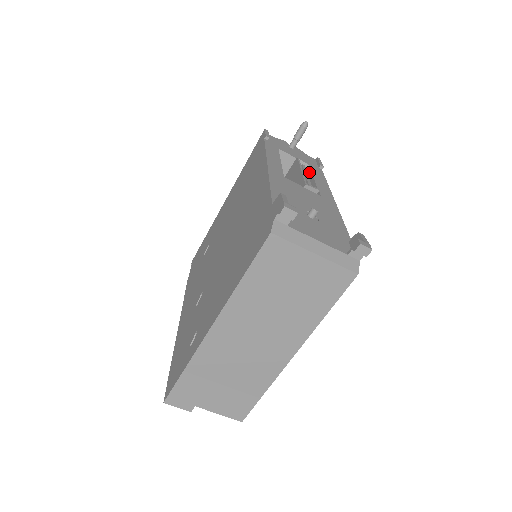
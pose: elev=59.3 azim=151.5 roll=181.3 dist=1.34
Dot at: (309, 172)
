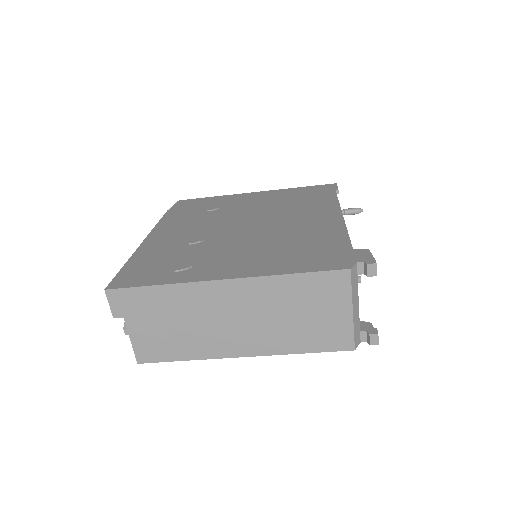
Dot at: occluded
